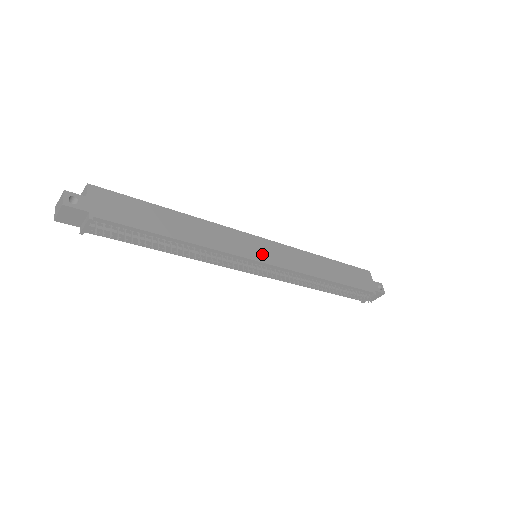
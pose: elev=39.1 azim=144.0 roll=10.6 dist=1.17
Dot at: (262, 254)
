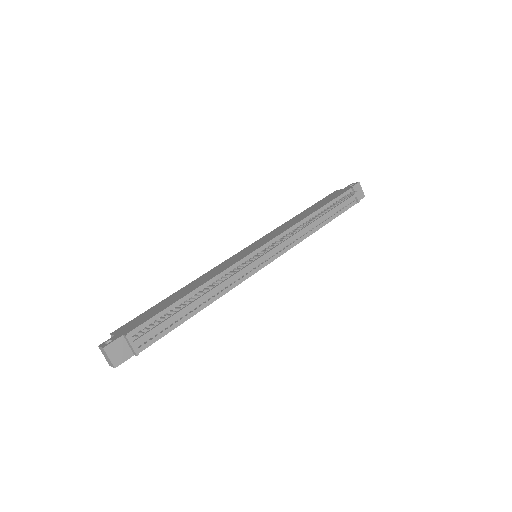
Dot at: (254, 248)
